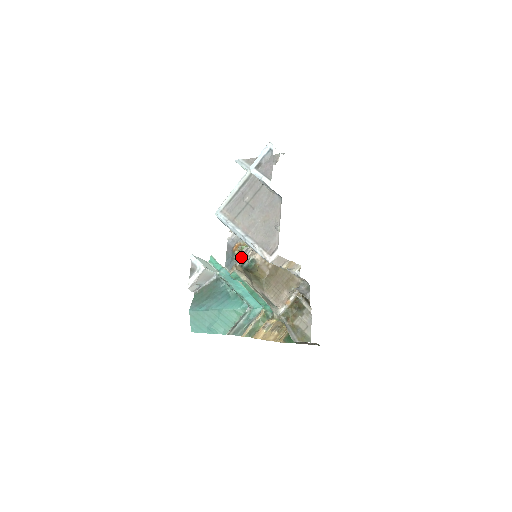
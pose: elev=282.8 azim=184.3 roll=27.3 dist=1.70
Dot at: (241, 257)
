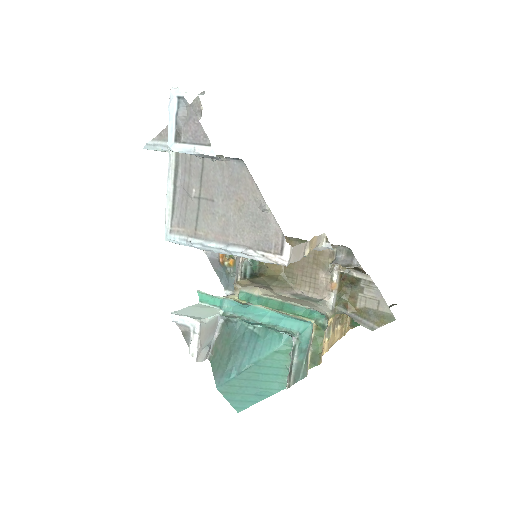
Dot at: (237, 266)
